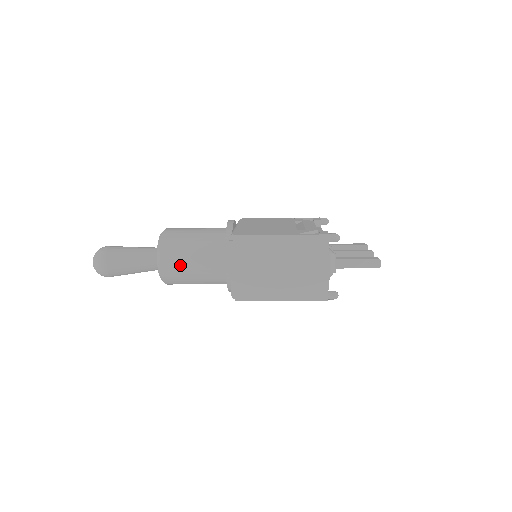
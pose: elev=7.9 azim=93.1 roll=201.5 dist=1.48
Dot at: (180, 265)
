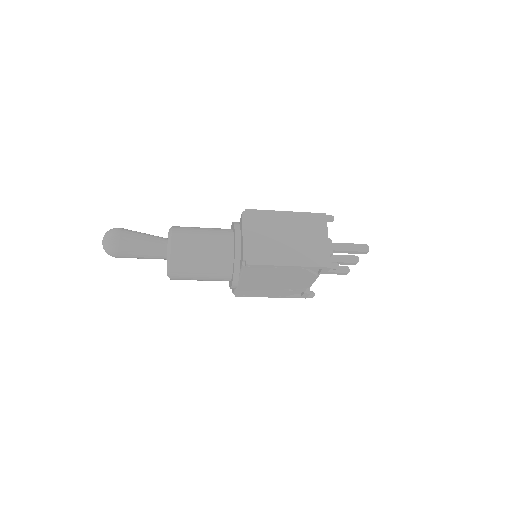
Dot at: (190, 244)
